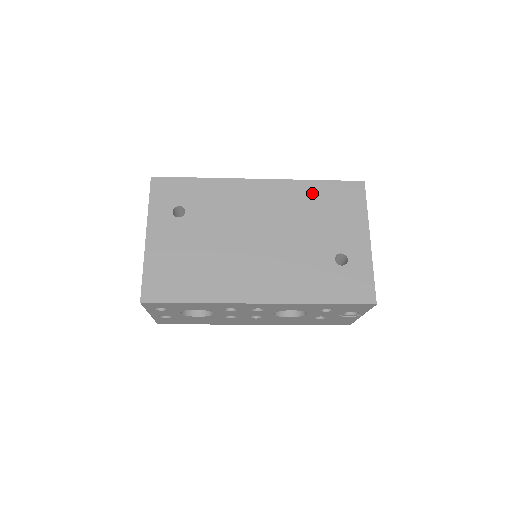
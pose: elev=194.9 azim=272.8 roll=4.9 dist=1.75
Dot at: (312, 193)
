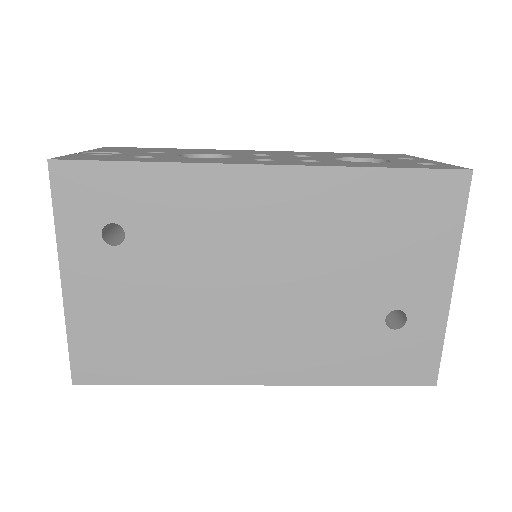
Dot at: (365, 196)
